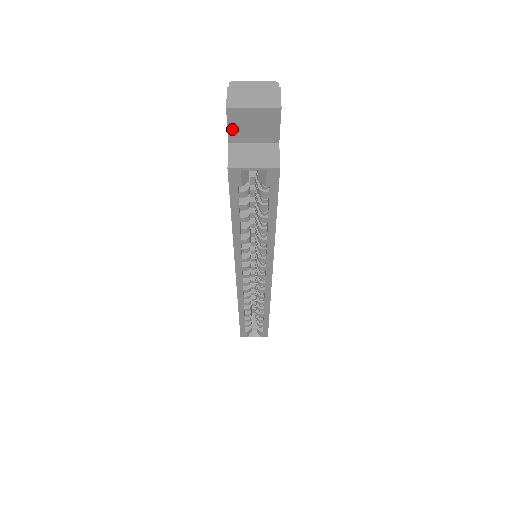
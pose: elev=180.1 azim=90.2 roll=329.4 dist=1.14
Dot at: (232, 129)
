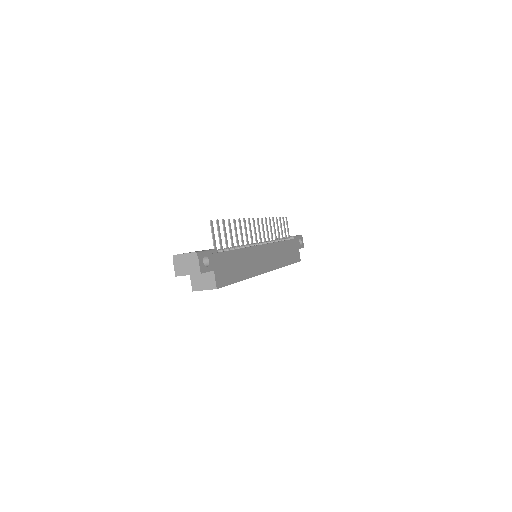
Dot at: occluded
